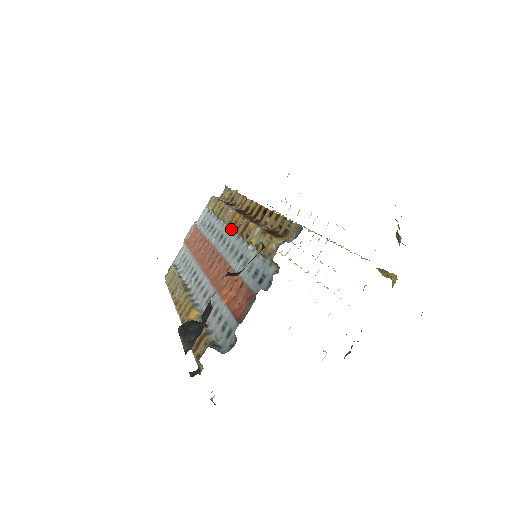
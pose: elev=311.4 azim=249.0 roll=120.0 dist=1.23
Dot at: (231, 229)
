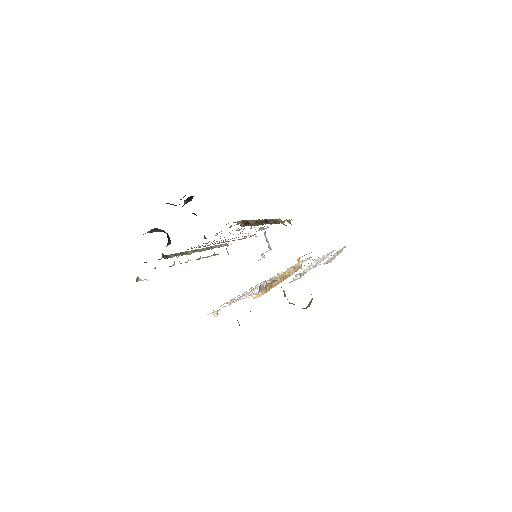
Dot at: occluded
